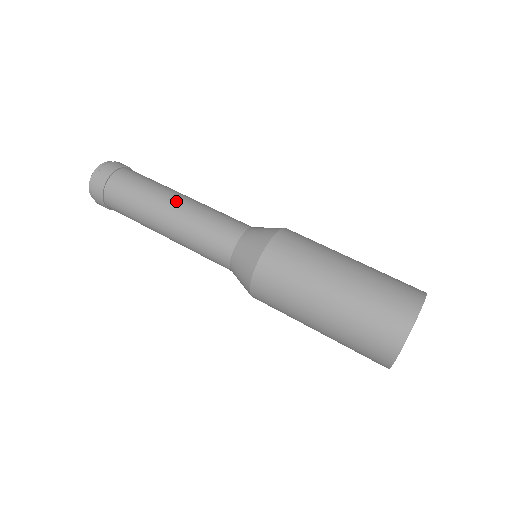
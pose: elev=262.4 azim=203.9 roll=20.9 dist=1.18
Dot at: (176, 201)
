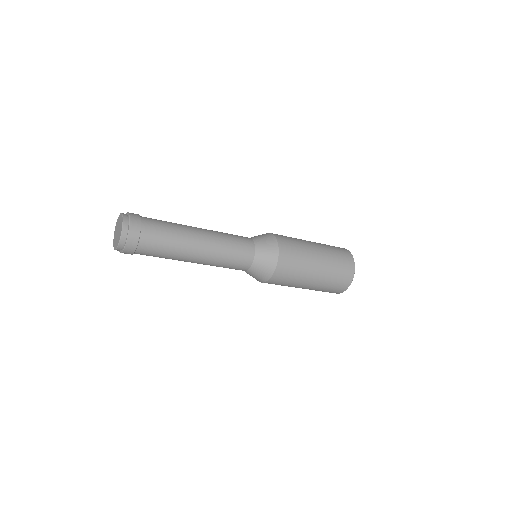
Dot at: (201, 231)
